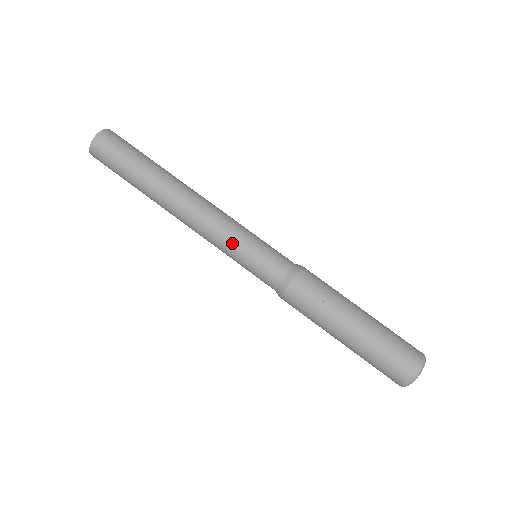
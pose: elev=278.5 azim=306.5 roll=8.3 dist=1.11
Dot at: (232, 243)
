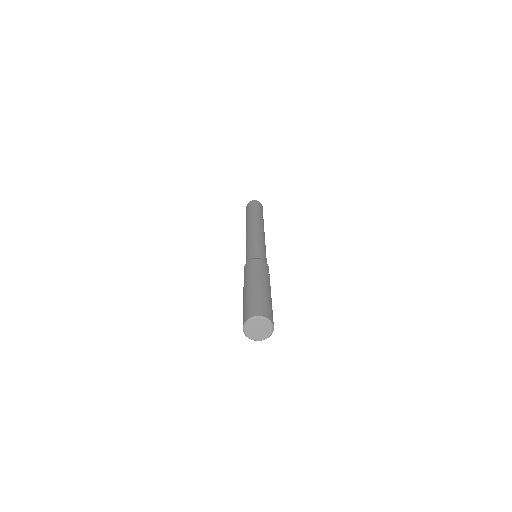
Dot at: (262, 242)
